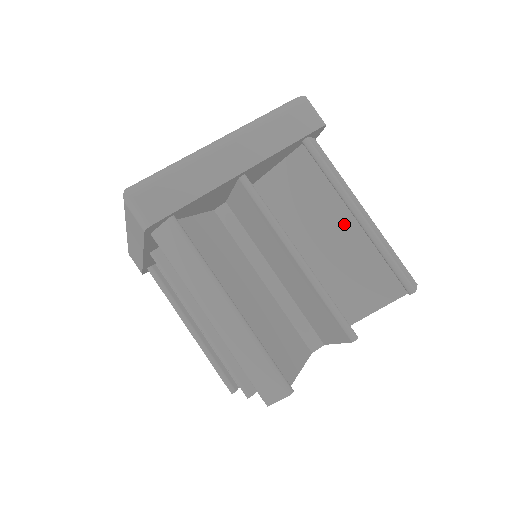
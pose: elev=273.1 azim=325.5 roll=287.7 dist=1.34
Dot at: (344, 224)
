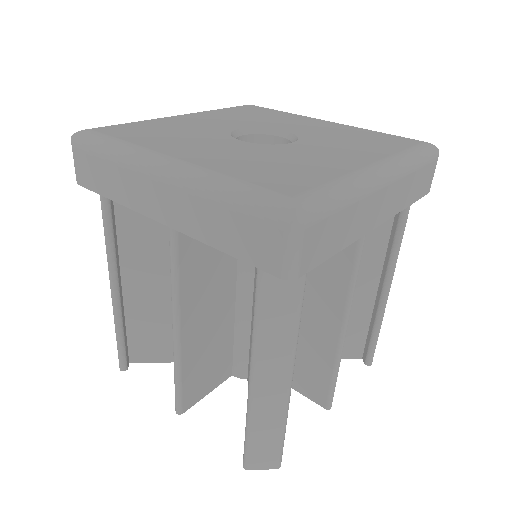
Dot at: occluded
